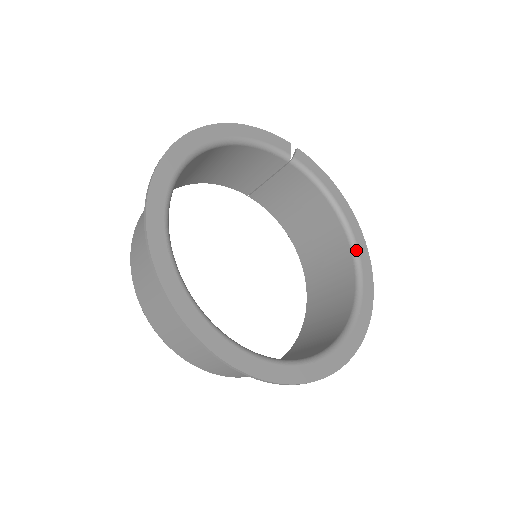
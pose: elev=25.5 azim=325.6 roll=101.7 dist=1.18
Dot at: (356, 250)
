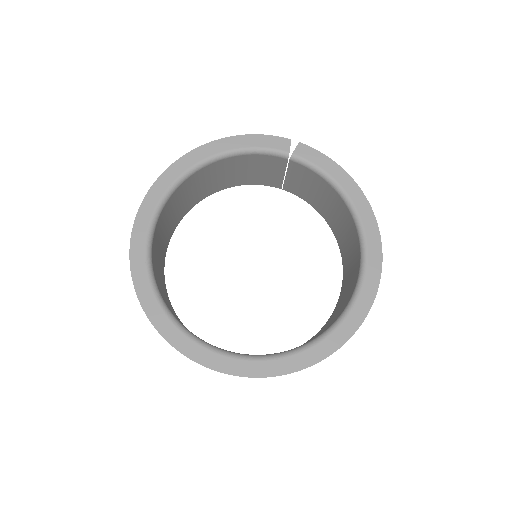
Dot at: (363, 240)
